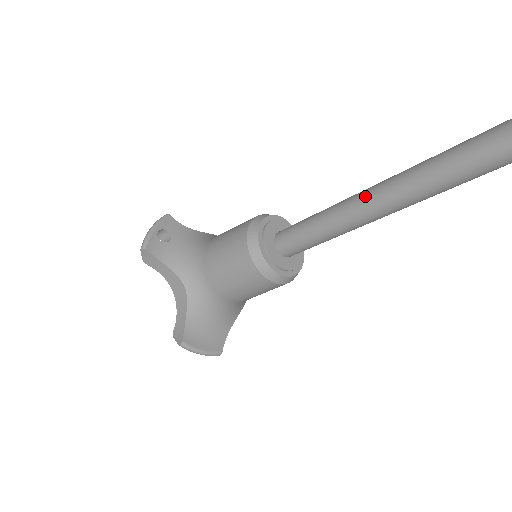
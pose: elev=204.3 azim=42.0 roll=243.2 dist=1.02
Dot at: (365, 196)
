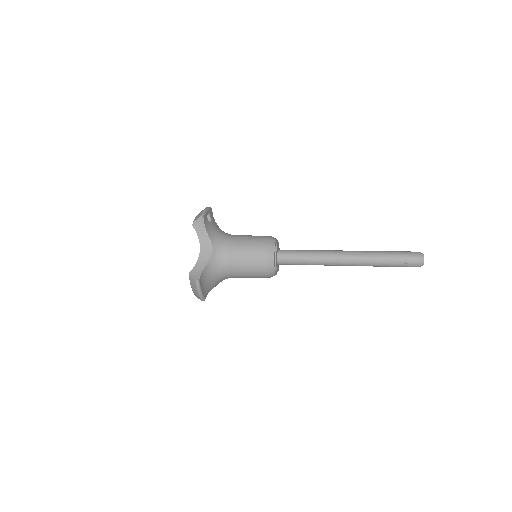
Dot at: (338, 252)
